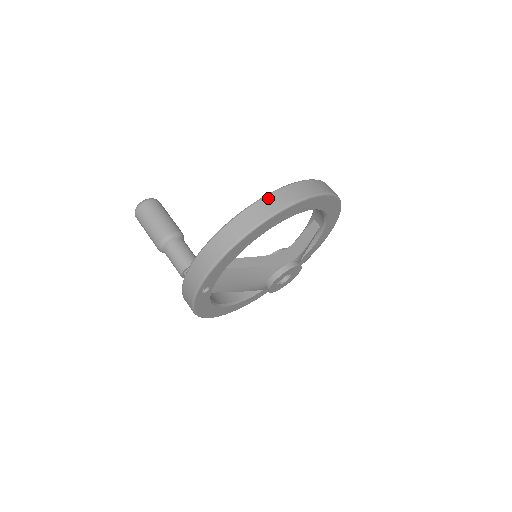
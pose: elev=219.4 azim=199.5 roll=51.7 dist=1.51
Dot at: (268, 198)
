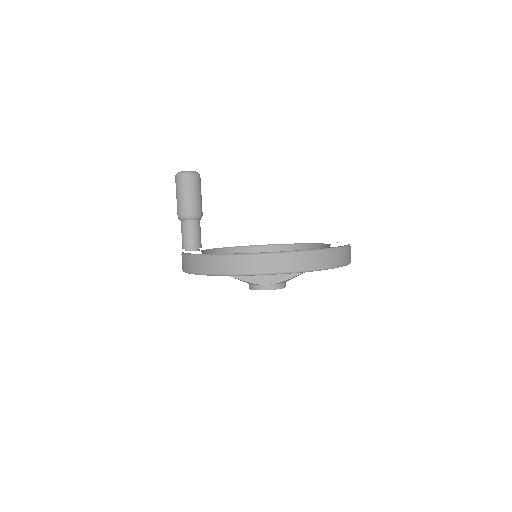
Dot at: (229, 258)
